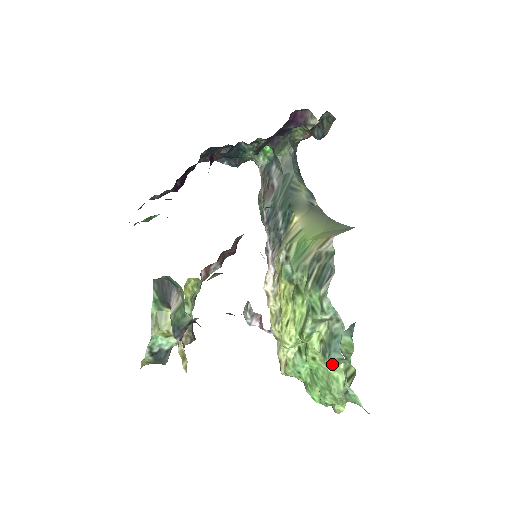
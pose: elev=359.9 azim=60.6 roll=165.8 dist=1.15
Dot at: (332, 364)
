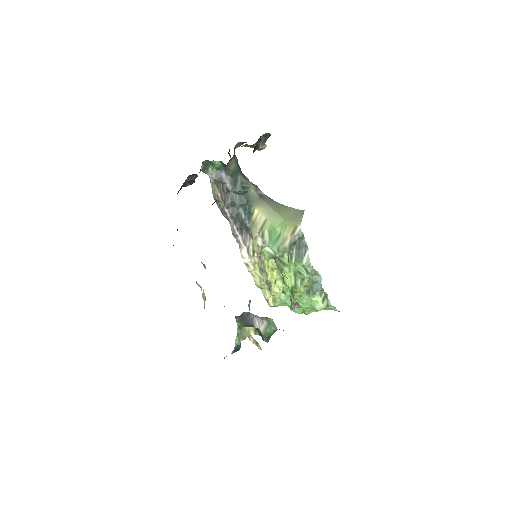
Dot at: (313, 295)
